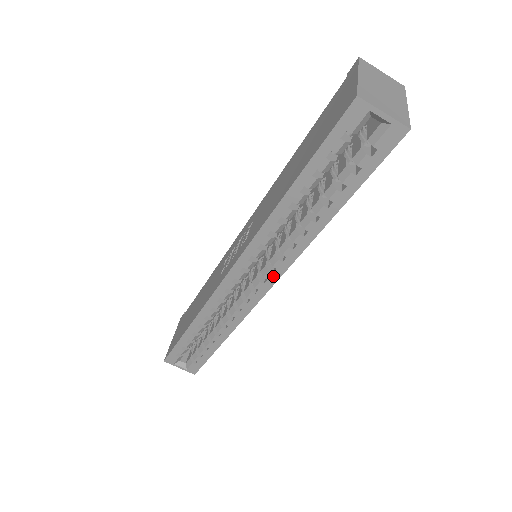
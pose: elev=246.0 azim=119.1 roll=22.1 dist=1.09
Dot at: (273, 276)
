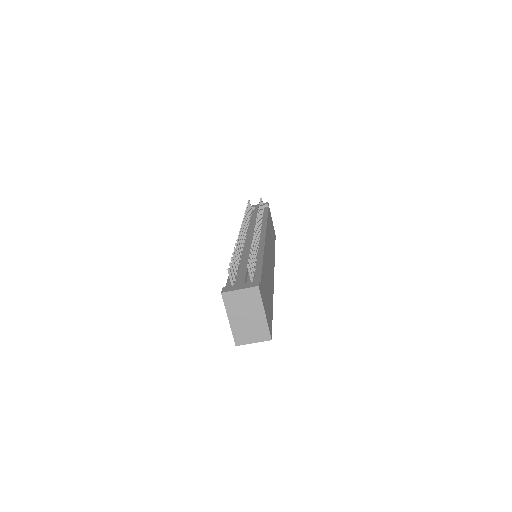
Dot at: occluded
